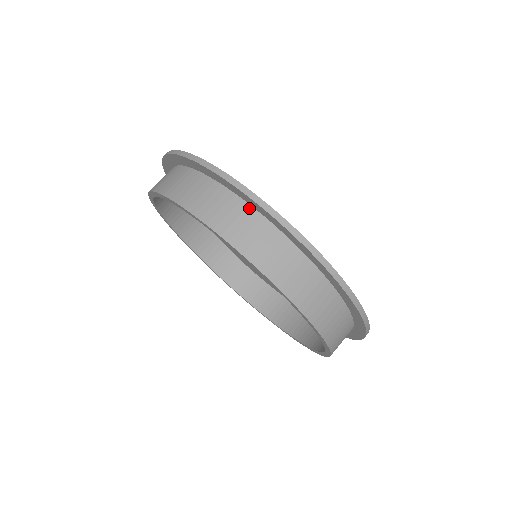
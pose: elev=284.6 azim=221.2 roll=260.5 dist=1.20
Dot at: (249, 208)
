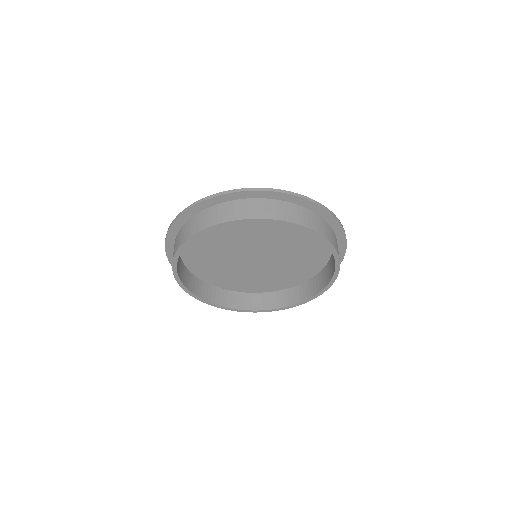
Dot at: (265, 200)
